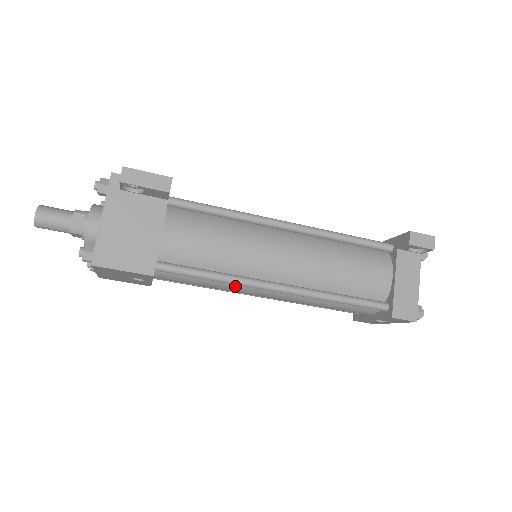
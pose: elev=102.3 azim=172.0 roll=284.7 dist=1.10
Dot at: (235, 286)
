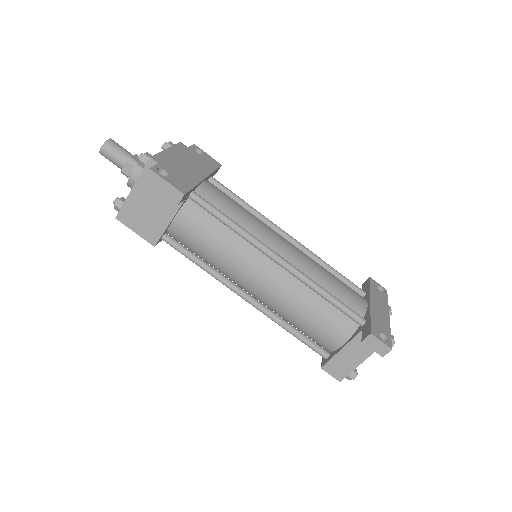
Dot at: occluded
